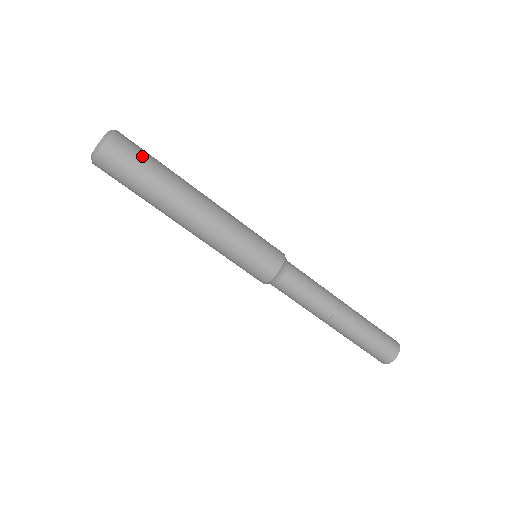
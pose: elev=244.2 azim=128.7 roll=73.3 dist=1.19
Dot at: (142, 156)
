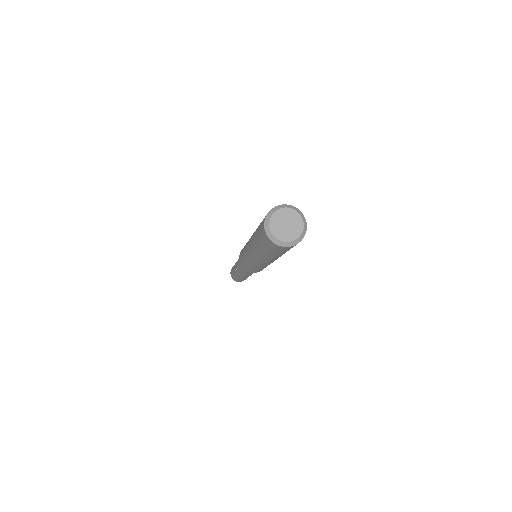
Dot at: occluded
